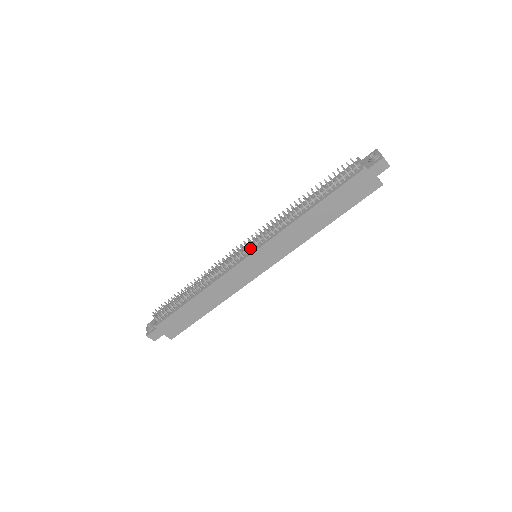
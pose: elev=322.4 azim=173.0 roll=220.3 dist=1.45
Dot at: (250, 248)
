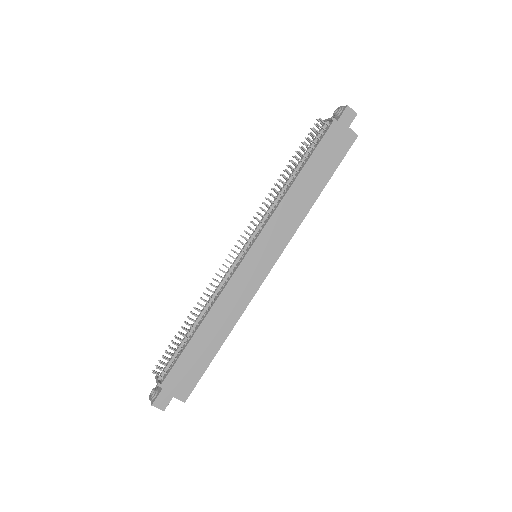
Dot at: (247, 246)
